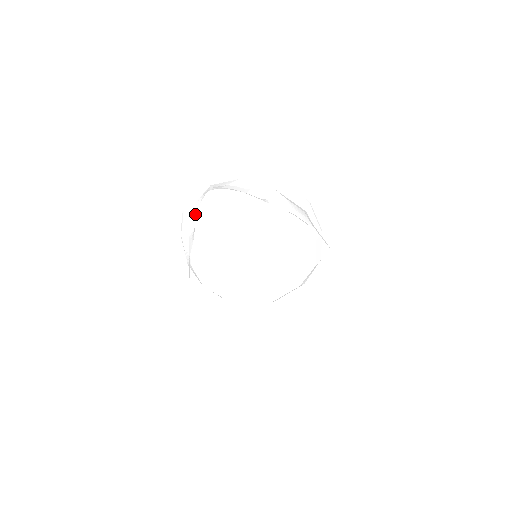
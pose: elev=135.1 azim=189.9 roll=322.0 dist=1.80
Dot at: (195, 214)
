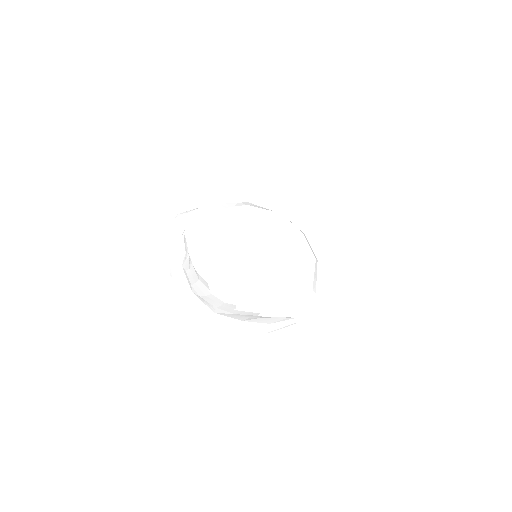
Dot at: (182, 243)
